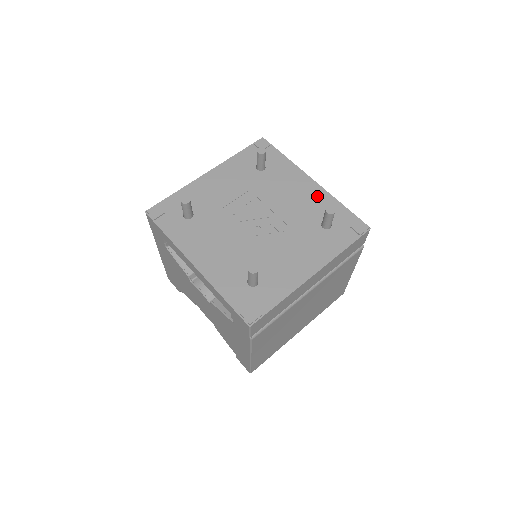
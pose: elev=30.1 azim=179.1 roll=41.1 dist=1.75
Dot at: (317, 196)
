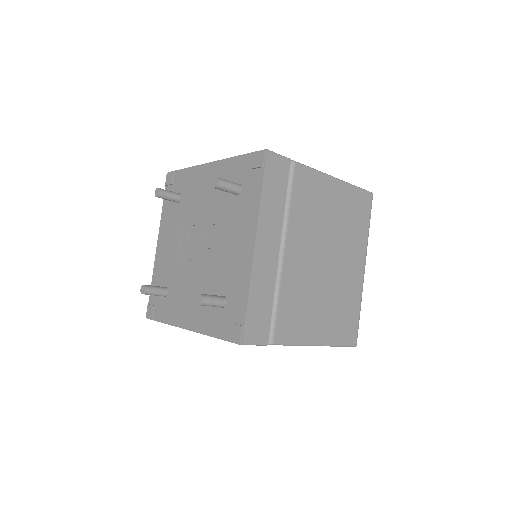
Dot at: (219, 173)
